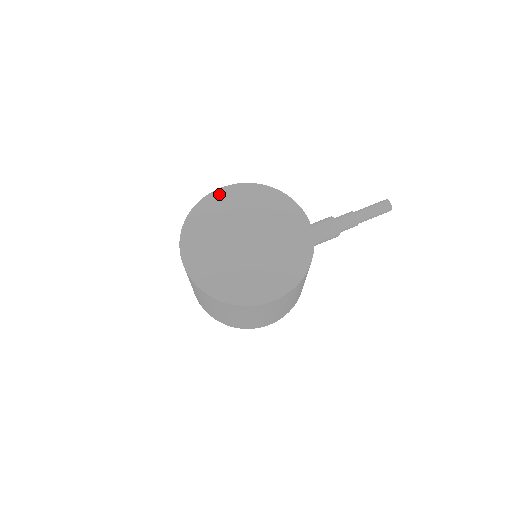
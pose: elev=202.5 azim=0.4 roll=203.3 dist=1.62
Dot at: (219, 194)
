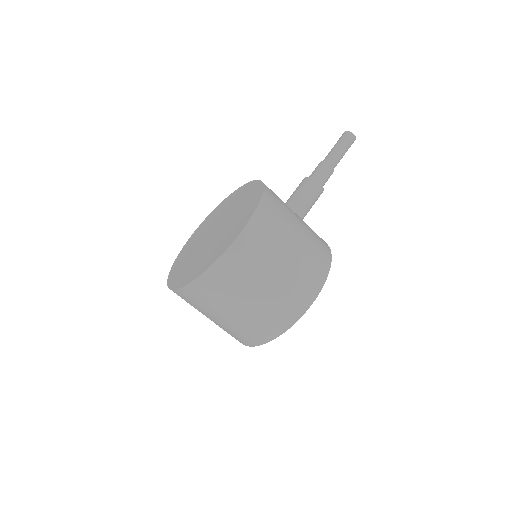
Dot at: (192, 236)
